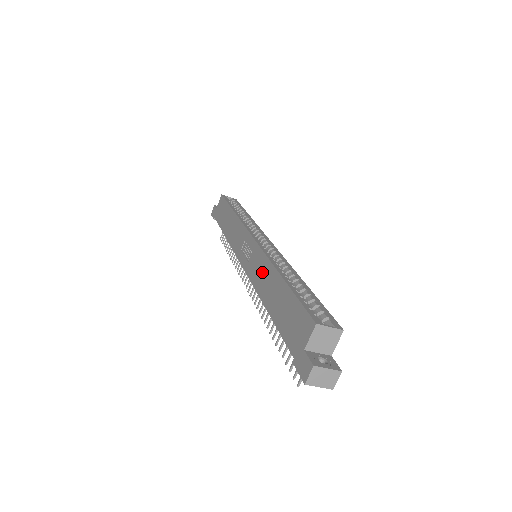
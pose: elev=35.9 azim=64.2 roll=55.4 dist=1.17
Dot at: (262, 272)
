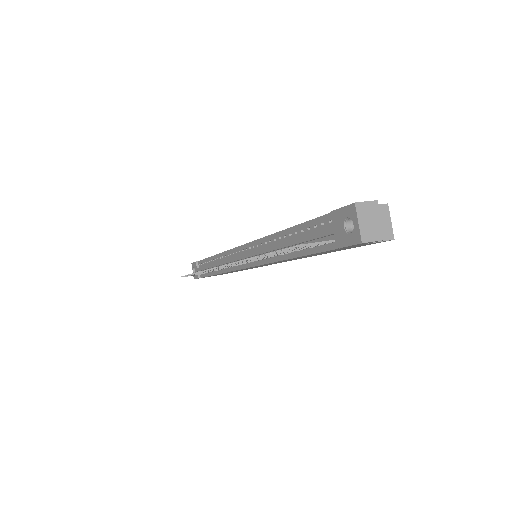
Dot at: occluded
